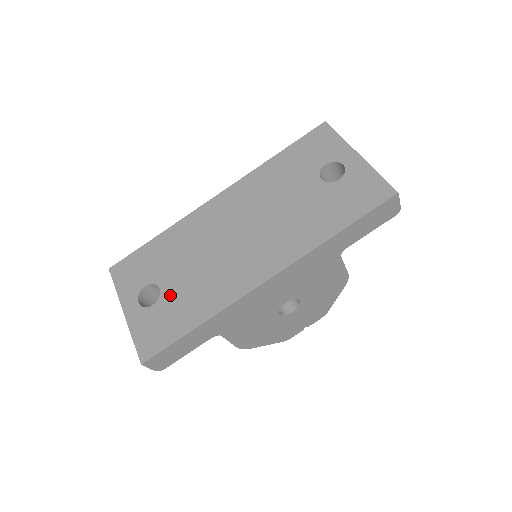
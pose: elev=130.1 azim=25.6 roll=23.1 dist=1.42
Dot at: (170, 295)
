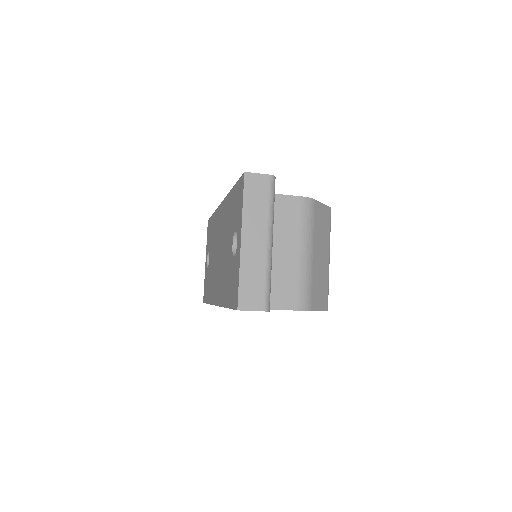
Dot at: (209, 269)
